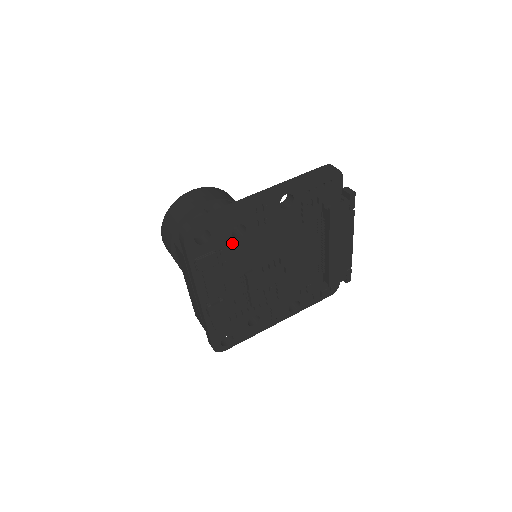
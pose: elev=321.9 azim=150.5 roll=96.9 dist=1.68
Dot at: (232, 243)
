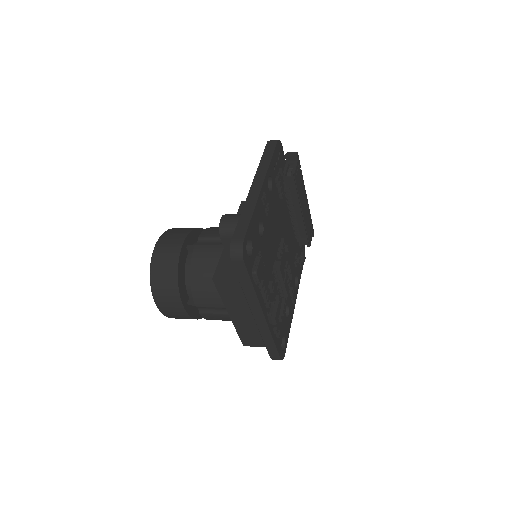
Dot at: (261, 243)
